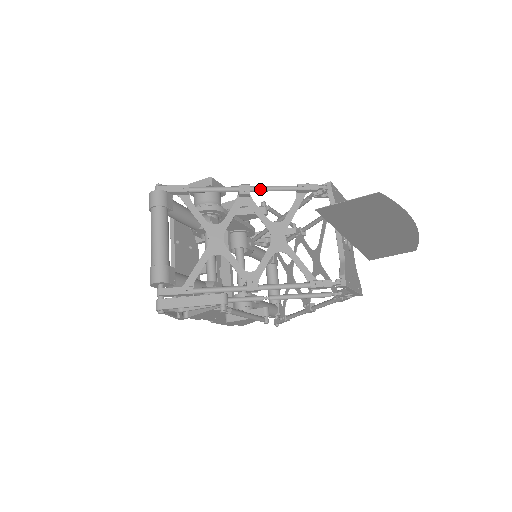
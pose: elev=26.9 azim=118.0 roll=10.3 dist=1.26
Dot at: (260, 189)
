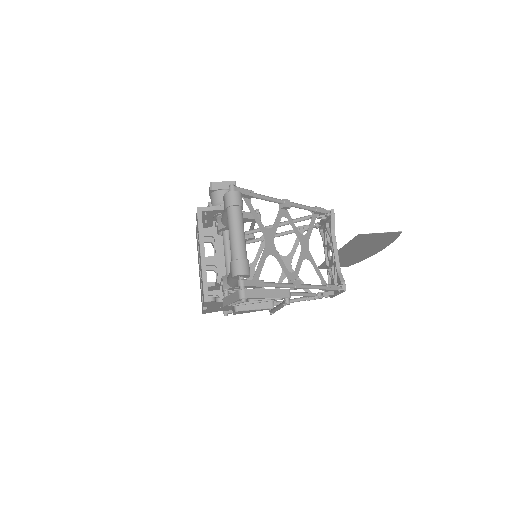
Dot at: (295, 205)
